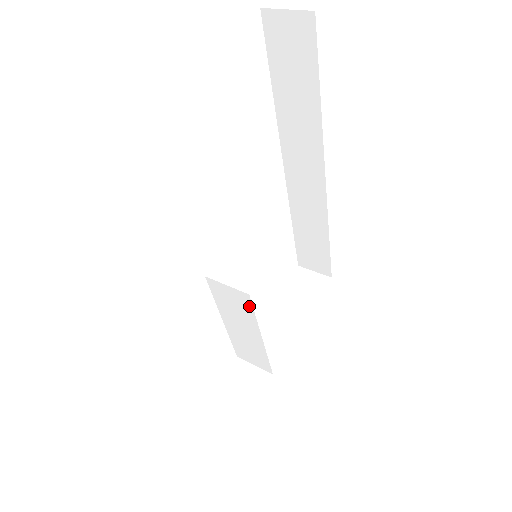
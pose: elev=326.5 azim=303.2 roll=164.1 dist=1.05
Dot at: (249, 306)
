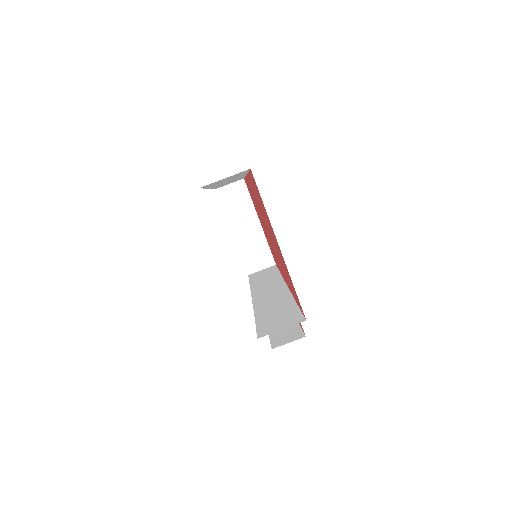
Dot at: (281, 282)
